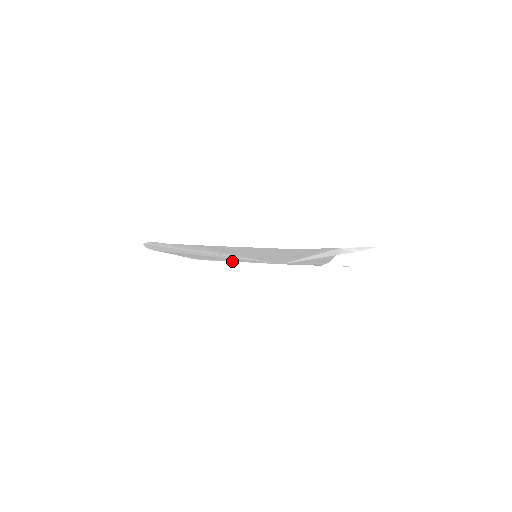
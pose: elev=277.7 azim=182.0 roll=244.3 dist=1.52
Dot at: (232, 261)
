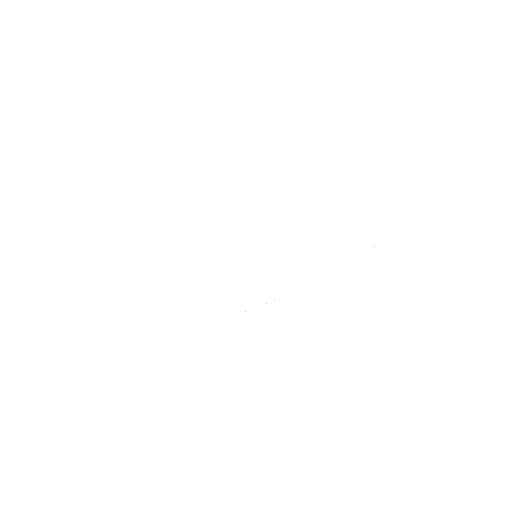
Dot at: (251, 309)
